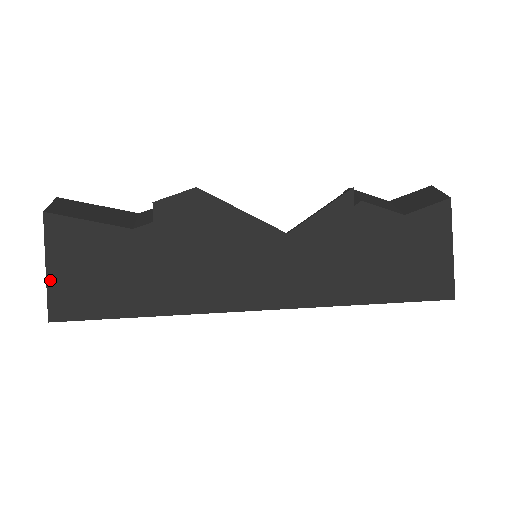
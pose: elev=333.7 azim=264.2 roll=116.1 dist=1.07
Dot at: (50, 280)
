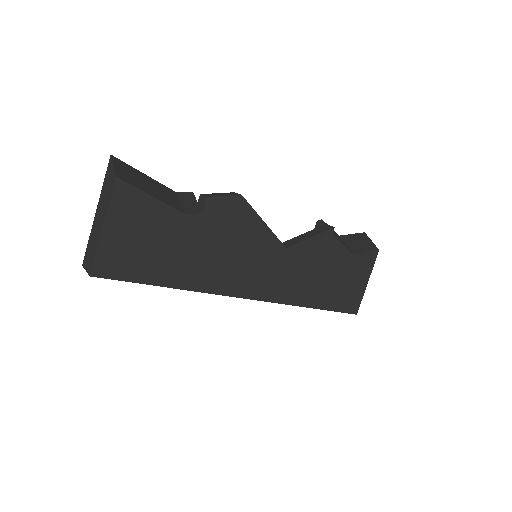
Dot at: (103, 240)
